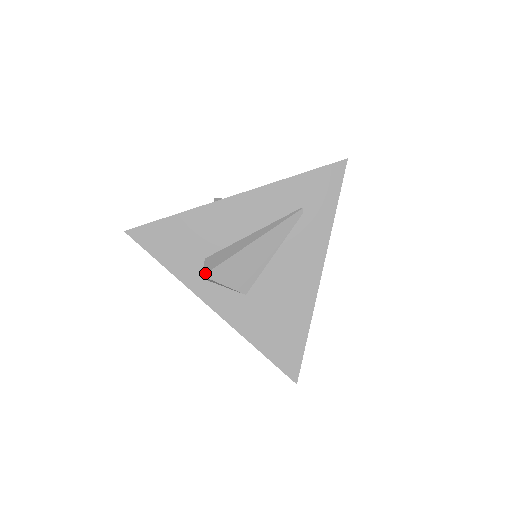
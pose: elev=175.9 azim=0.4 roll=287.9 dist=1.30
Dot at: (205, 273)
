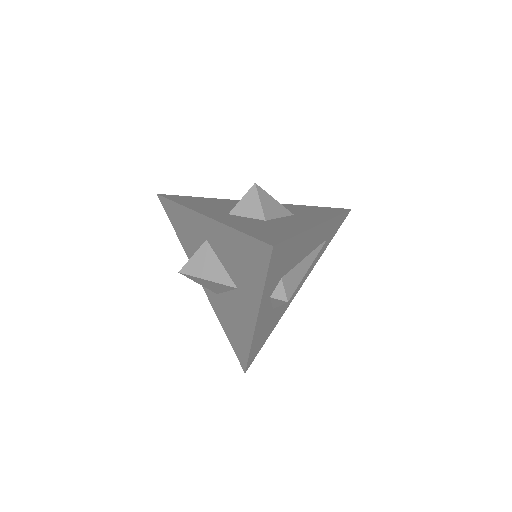
Dot at: (289, 299)
